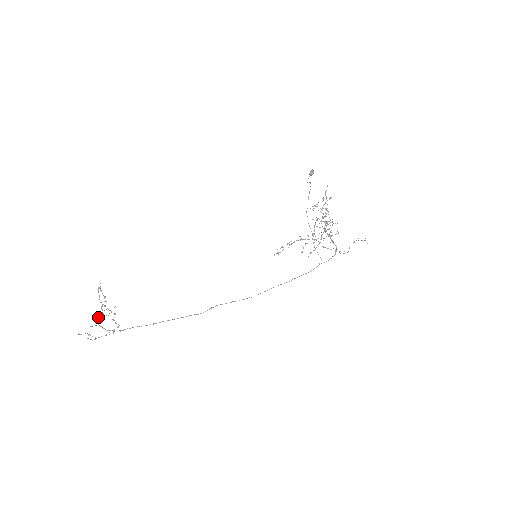
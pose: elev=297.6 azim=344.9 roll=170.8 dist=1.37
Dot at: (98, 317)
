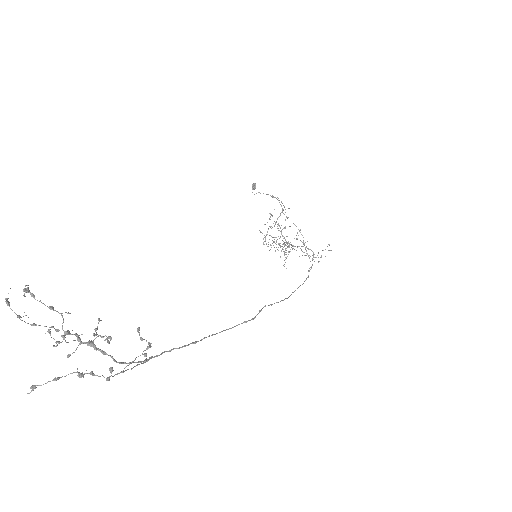
Dot at: (79, 337)
